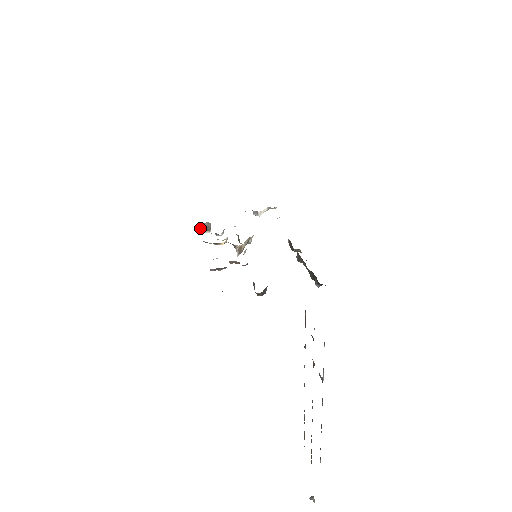
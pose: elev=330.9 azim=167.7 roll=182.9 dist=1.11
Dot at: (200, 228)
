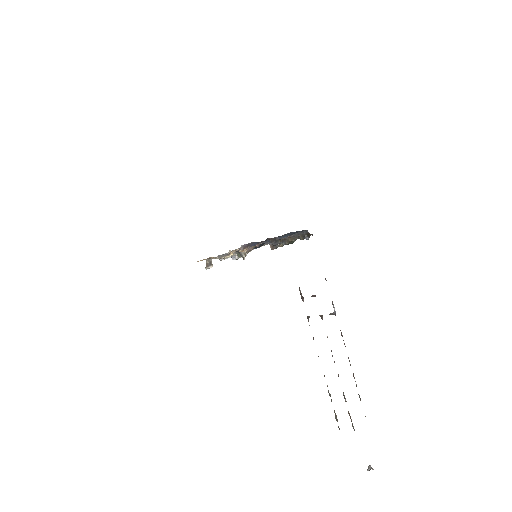
Dot at: (206, 263)
